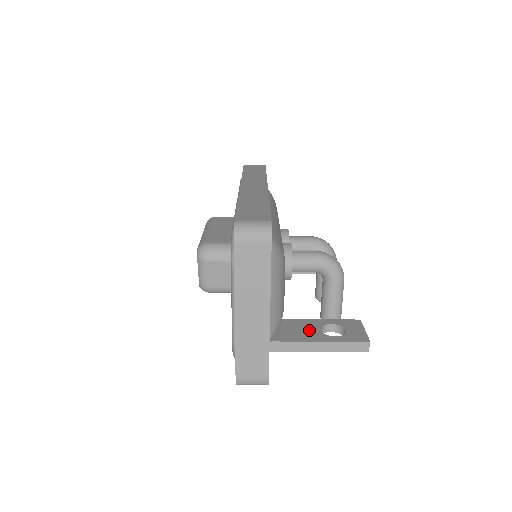
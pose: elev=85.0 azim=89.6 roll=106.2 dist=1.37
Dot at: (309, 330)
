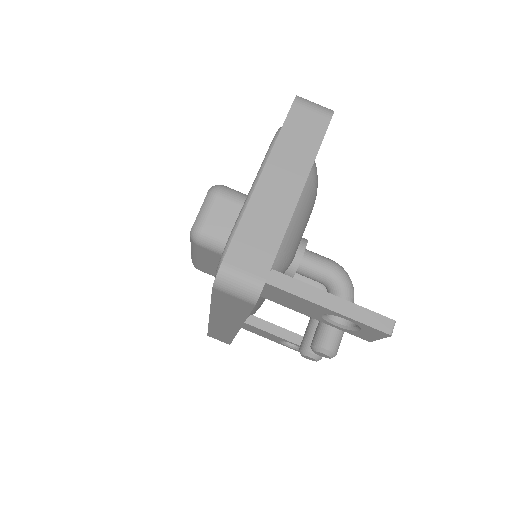
Dot at: occluded
